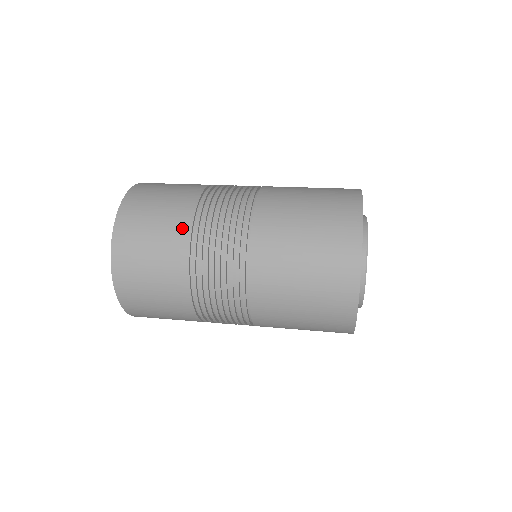
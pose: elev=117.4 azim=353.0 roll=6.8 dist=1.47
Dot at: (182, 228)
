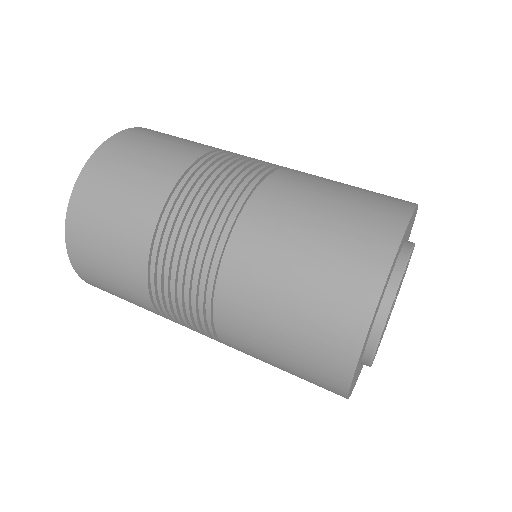
Dot at: (136, 267)
